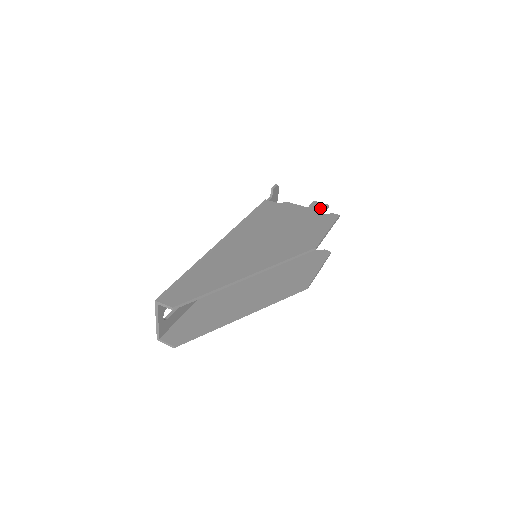
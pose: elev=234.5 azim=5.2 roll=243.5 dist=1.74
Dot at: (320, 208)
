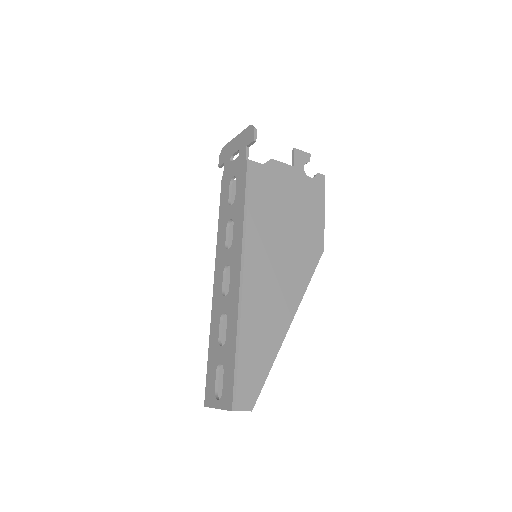
Dot at: (304, 164)
